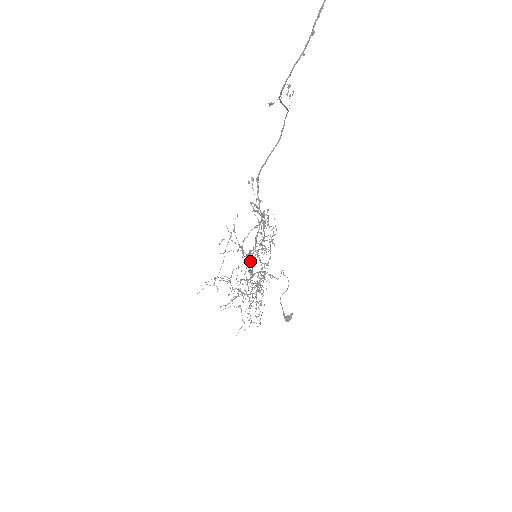
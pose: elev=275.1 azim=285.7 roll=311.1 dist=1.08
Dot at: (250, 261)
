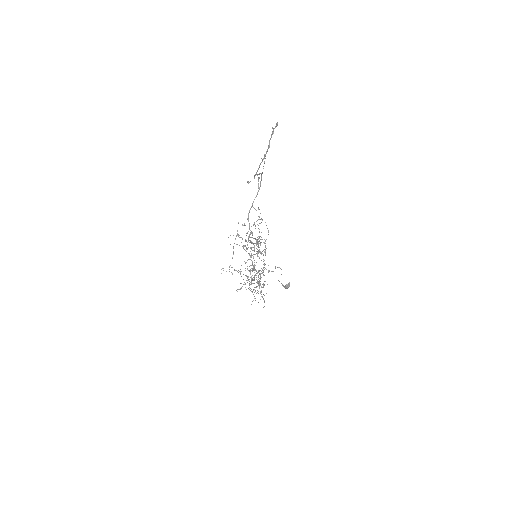
Dot at: occluded
